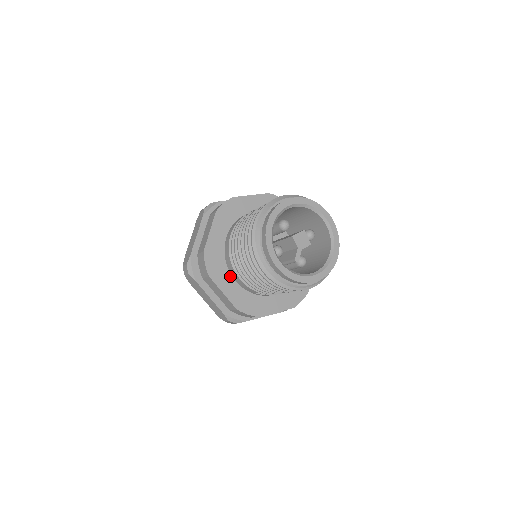
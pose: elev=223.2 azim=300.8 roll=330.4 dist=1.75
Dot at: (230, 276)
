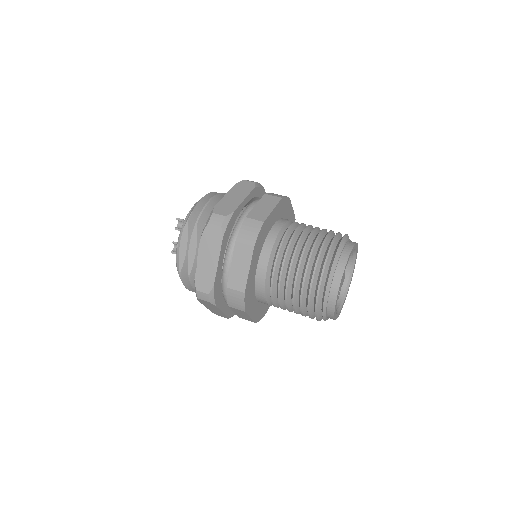
Dot at: (255, 299)
